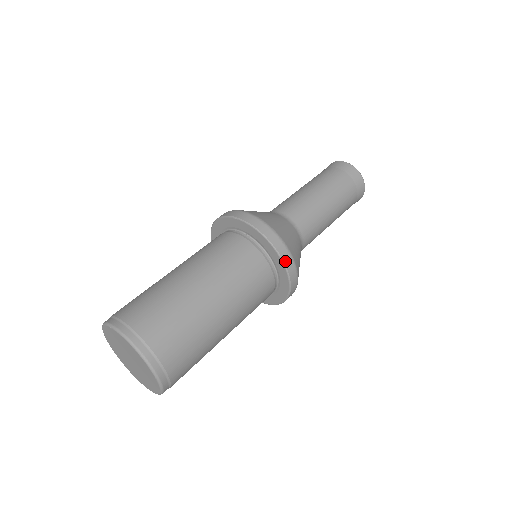
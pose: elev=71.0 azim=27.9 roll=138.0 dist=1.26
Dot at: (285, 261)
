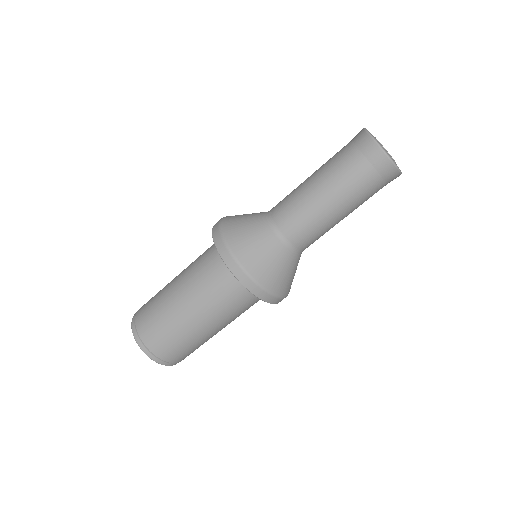
Dot at: (260, 297)
